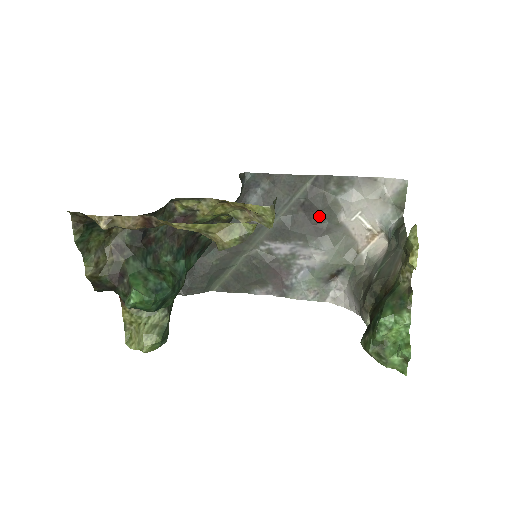
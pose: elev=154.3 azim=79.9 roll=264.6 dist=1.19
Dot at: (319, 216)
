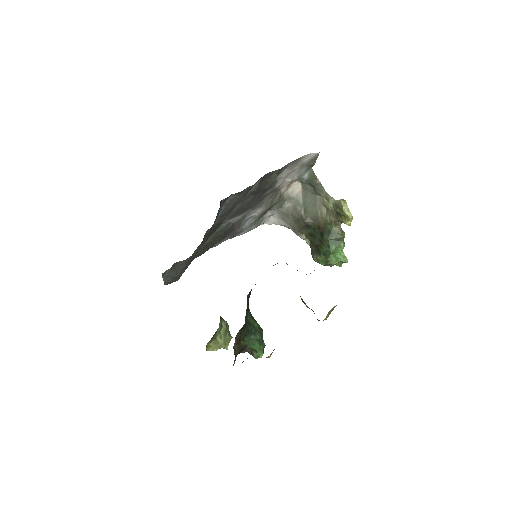
Dot at: (263, 192)
